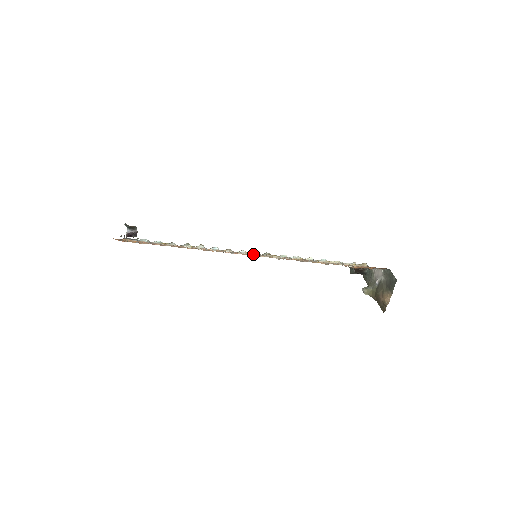
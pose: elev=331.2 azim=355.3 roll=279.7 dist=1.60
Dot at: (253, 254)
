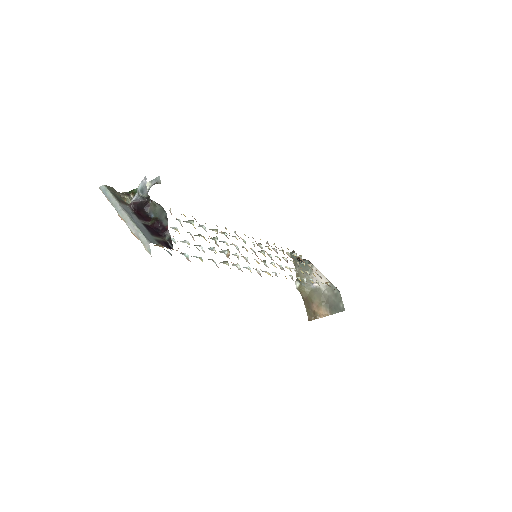
Dot at: occluded
